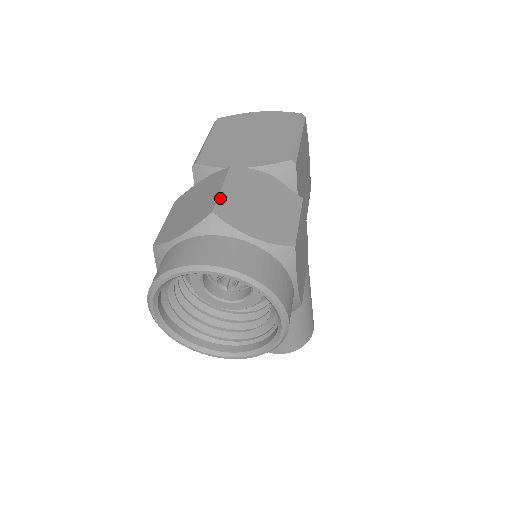
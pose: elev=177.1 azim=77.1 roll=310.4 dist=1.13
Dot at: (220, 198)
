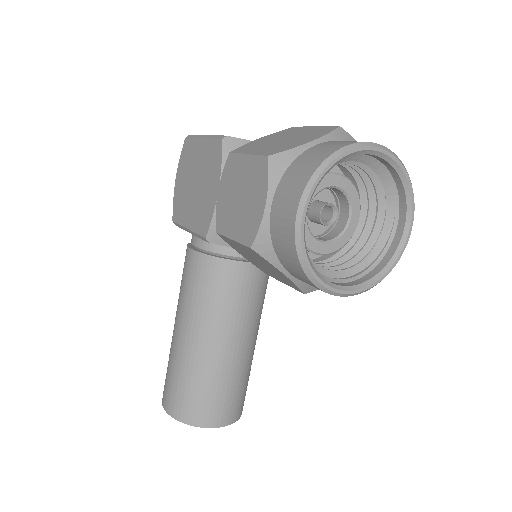
Dot at: occluded
